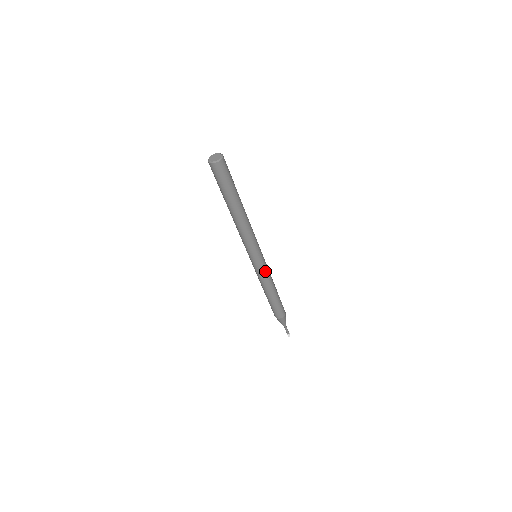
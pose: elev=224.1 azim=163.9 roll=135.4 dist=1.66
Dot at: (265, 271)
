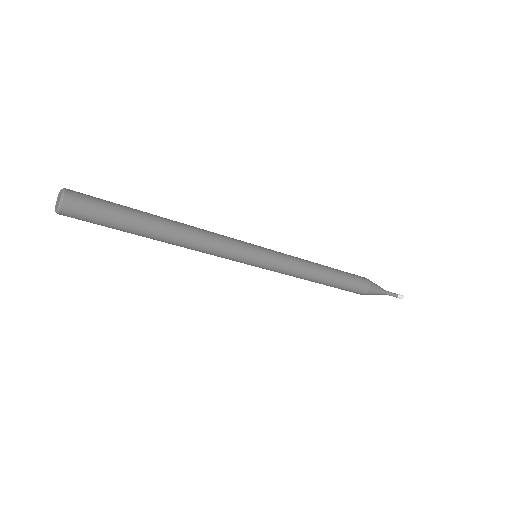
Dot at: (285, 263)
